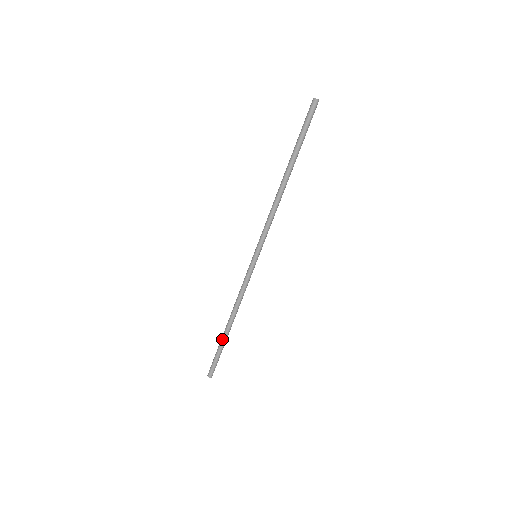
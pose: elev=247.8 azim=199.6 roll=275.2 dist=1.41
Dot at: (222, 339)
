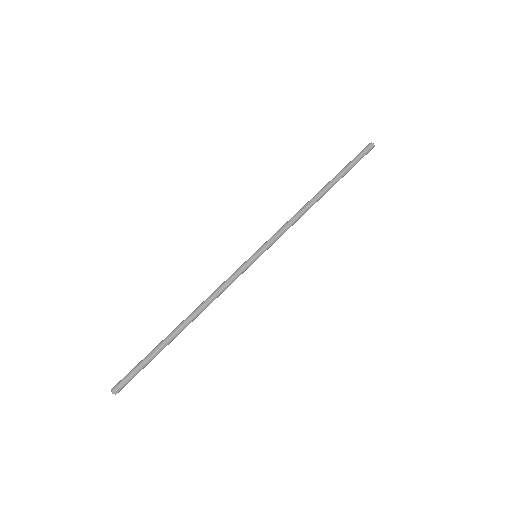
Dot at: (163, 340)
